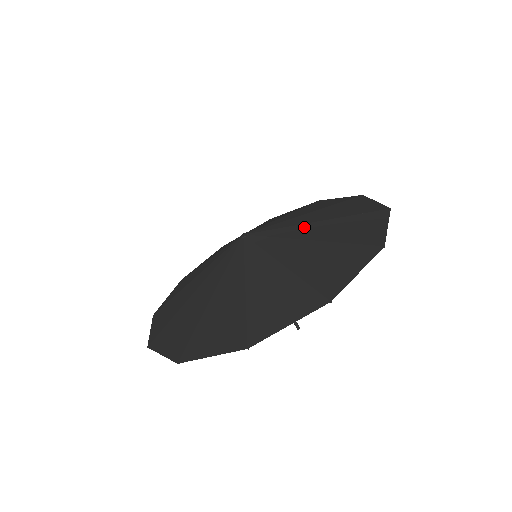
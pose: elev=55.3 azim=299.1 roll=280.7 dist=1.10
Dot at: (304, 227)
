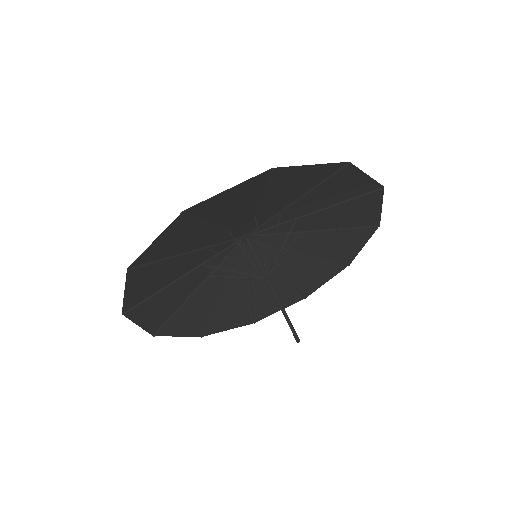
Dot at: (277, 208)
